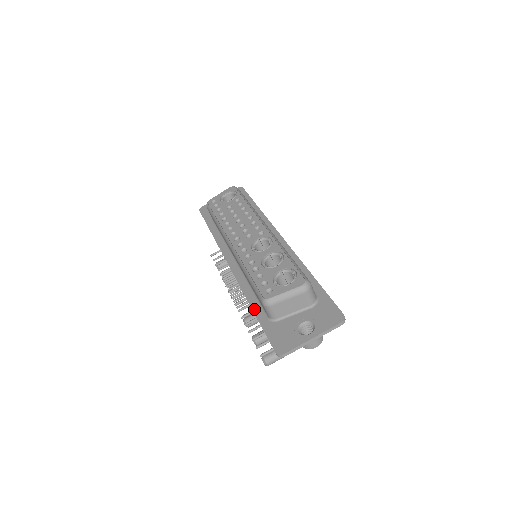
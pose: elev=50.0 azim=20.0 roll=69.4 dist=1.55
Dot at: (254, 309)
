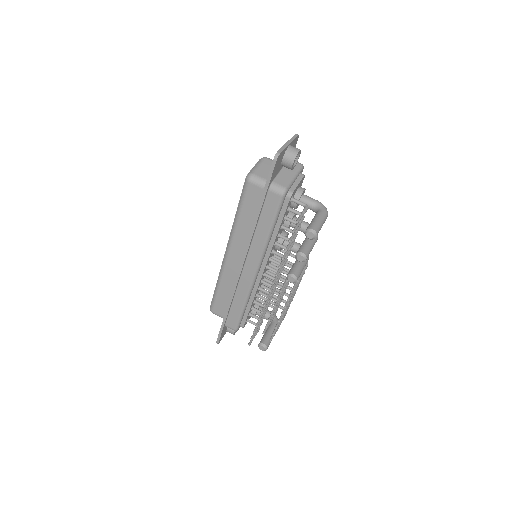
Dot at: (258, 209)
